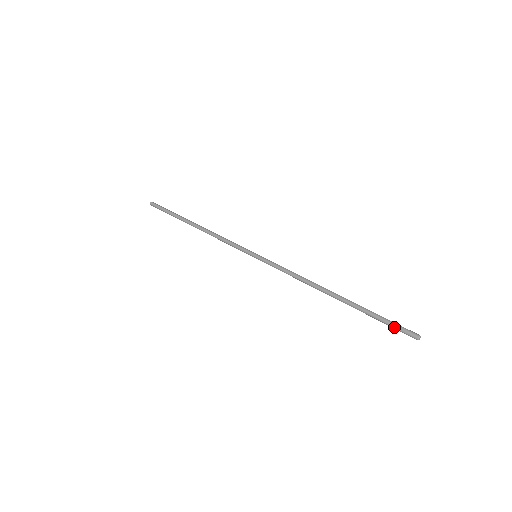
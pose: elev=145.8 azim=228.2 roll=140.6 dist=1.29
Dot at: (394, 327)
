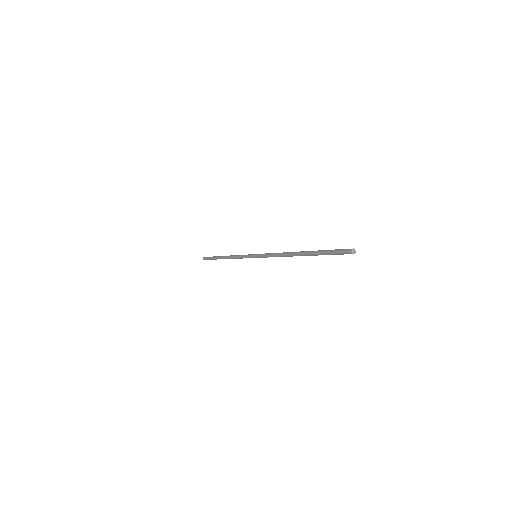
Dot at: (336, 254)
